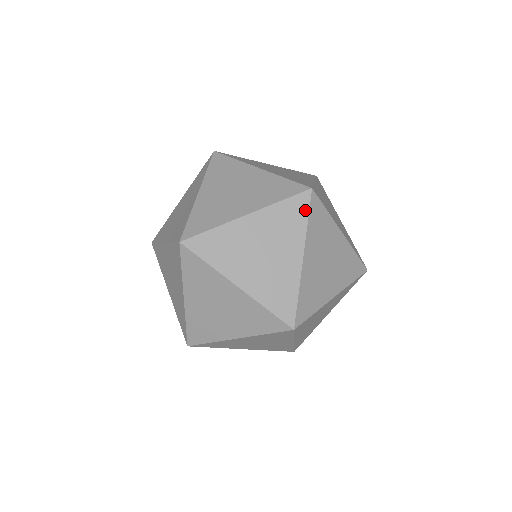
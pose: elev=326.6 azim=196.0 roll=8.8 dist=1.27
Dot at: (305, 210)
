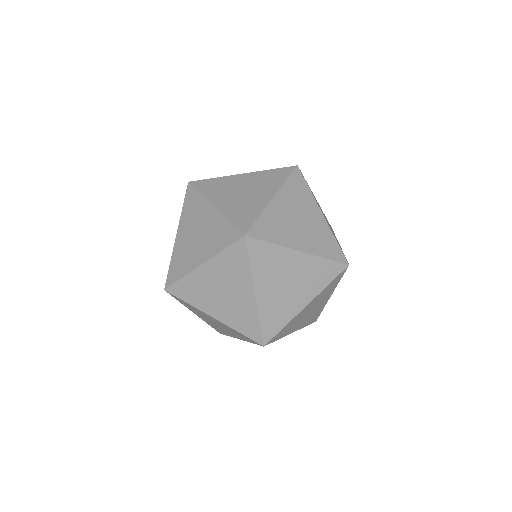
Dot at: (341, 277)
